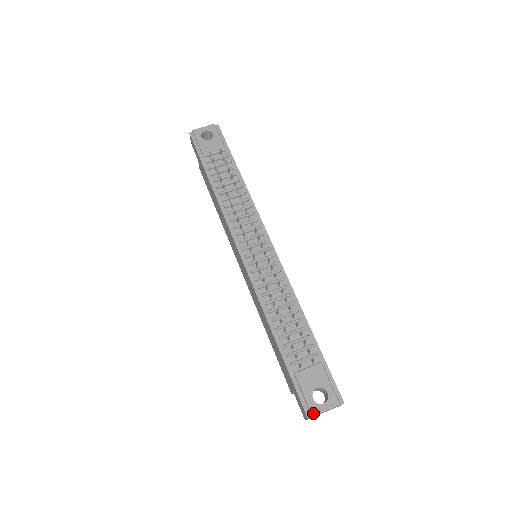
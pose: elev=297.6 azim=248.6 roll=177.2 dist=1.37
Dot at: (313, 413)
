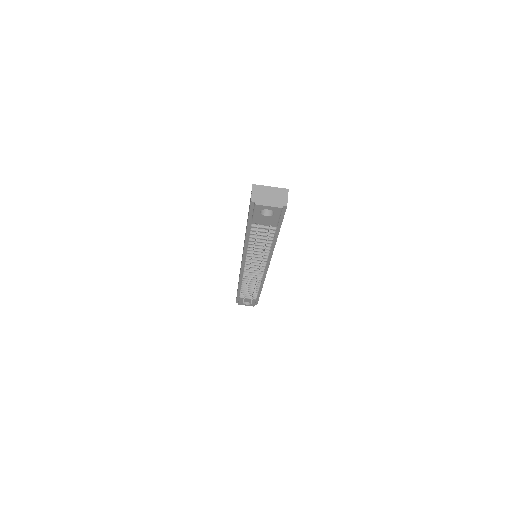
Dot at: (239, 304)
